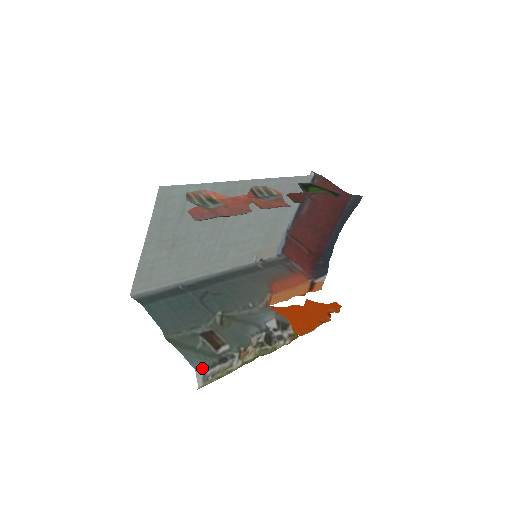
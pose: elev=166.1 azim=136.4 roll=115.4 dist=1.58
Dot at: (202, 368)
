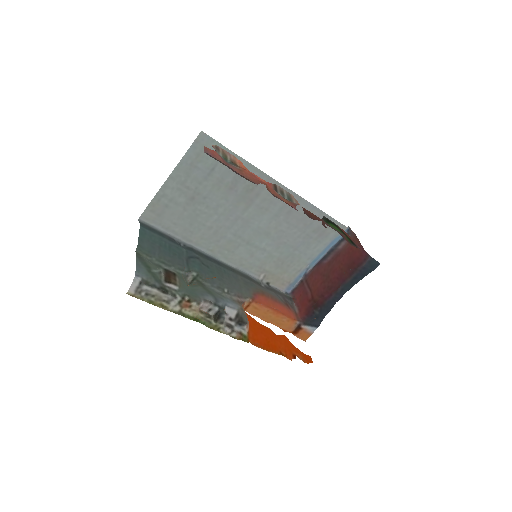
Dot at: (142, 279)
